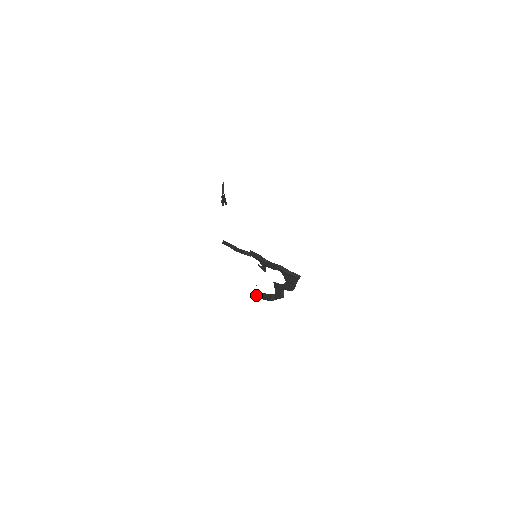
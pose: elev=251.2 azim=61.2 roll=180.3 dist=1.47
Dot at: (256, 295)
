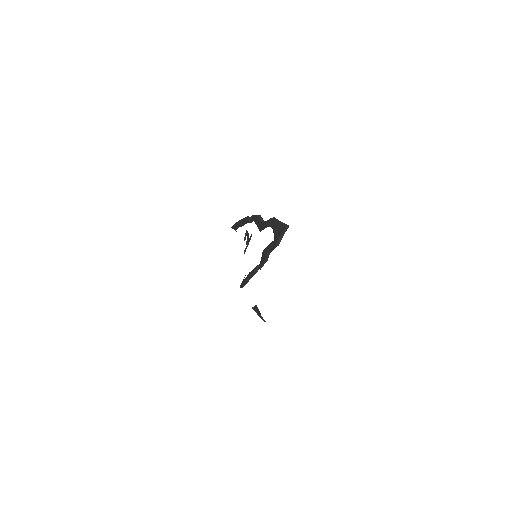
Dot at: (242, 283)
